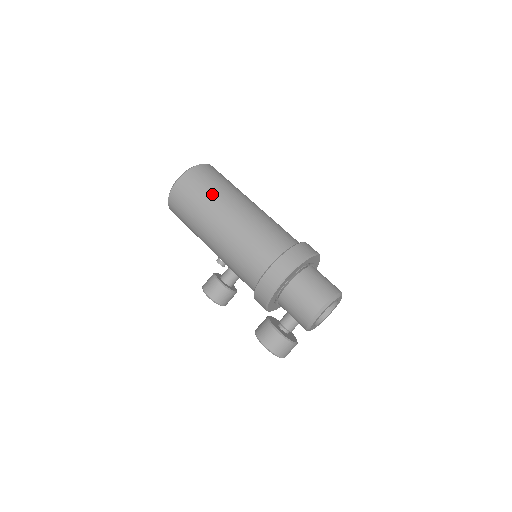
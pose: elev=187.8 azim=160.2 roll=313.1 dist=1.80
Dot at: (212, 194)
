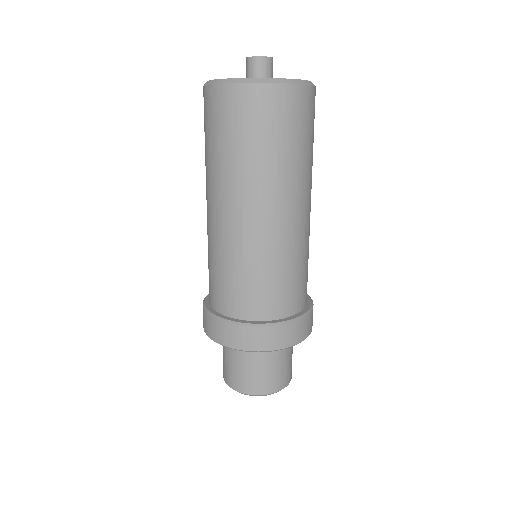
Dot at: (214, 158)
